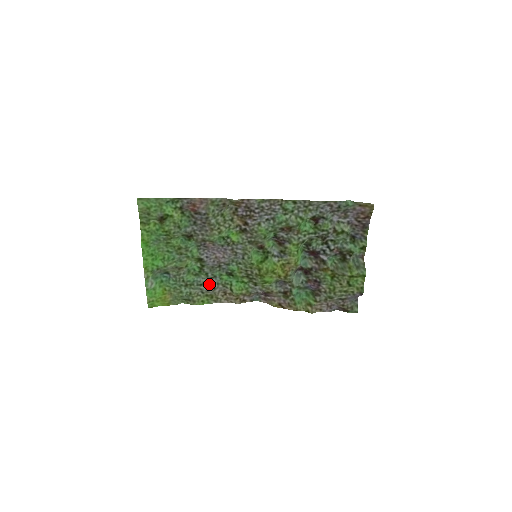
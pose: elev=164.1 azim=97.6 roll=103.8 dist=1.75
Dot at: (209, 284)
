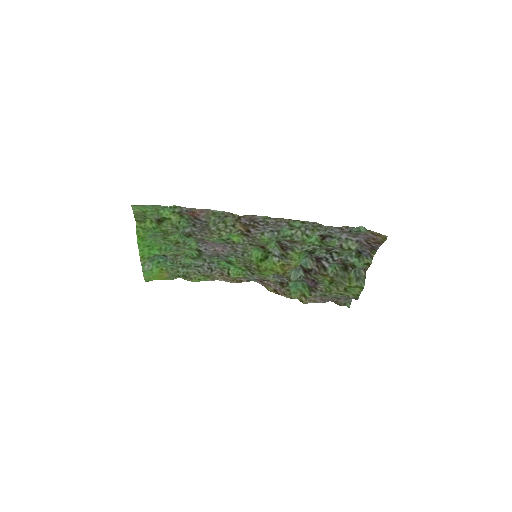
Dot at: (207, 267)
